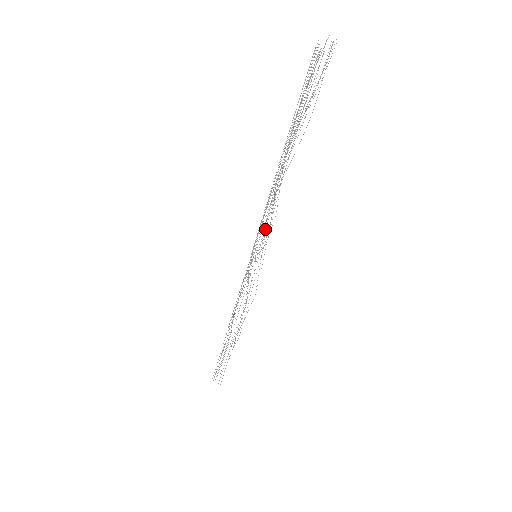
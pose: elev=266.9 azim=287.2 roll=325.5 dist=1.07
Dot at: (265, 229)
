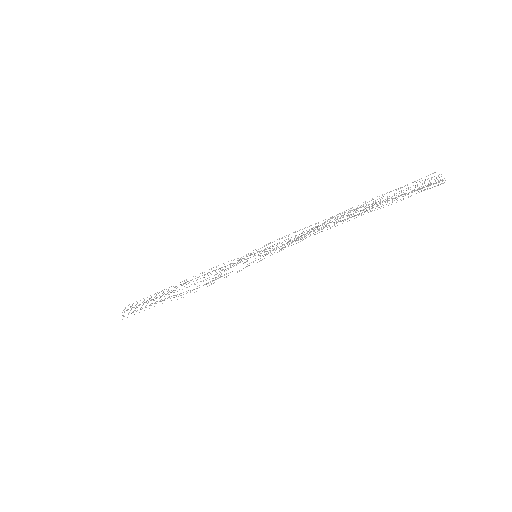
Dot at: occluded
